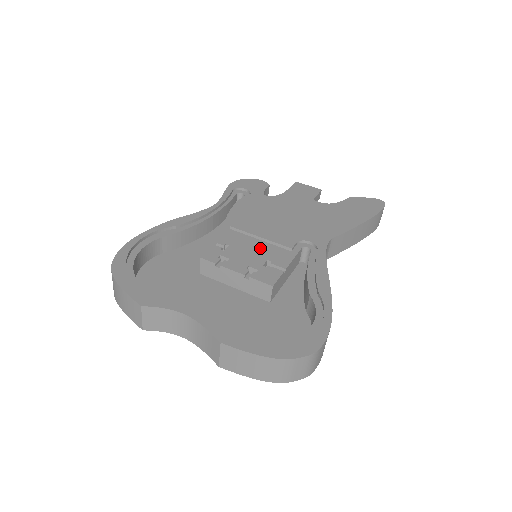
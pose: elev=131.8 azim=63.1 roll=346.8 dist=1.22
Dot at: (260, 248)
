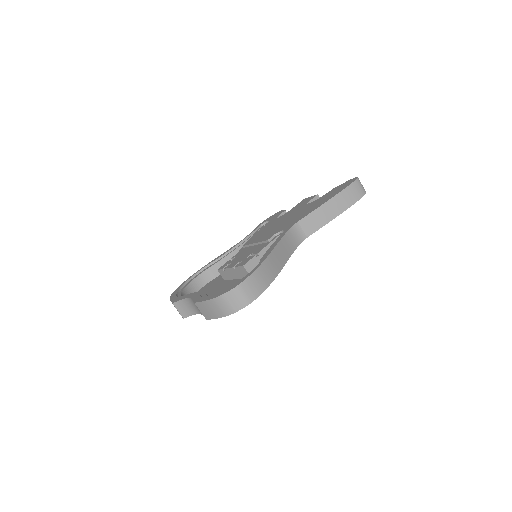
Dot at: (252, 249)
